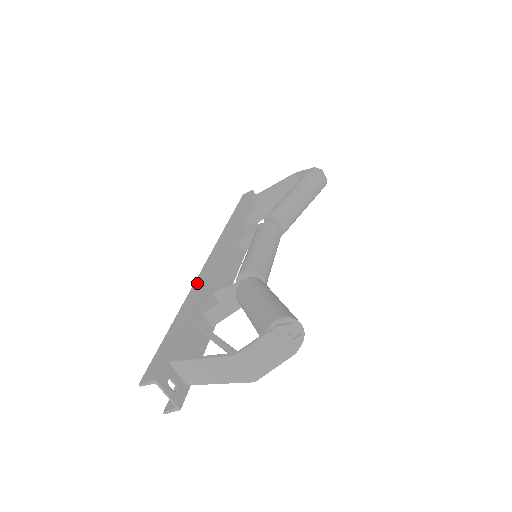
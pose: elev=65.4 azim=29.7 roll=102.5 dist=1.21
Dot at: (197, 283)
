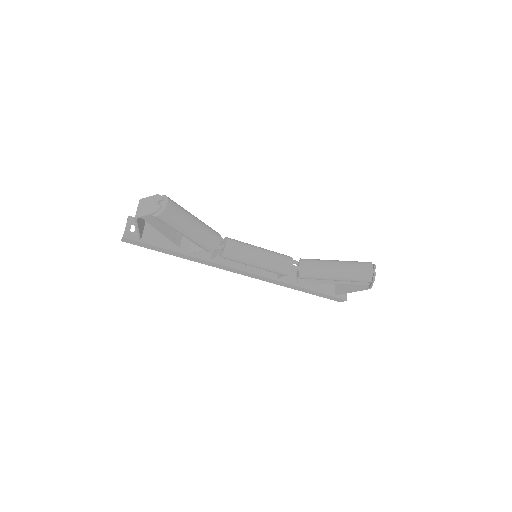
Dot at: occluded
